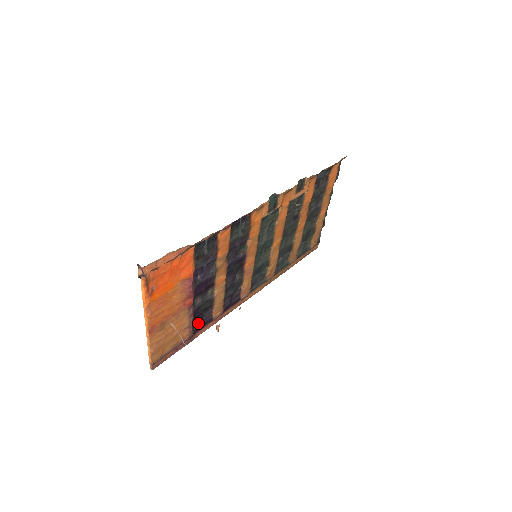
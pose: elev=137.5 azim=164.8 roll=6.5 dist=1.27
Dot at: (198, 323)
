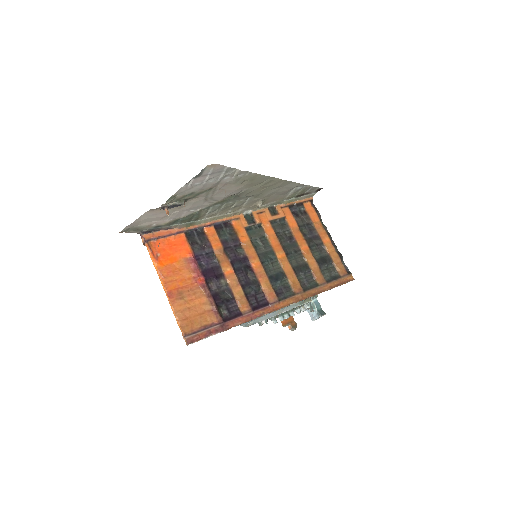
Dot at: (226, 313)
